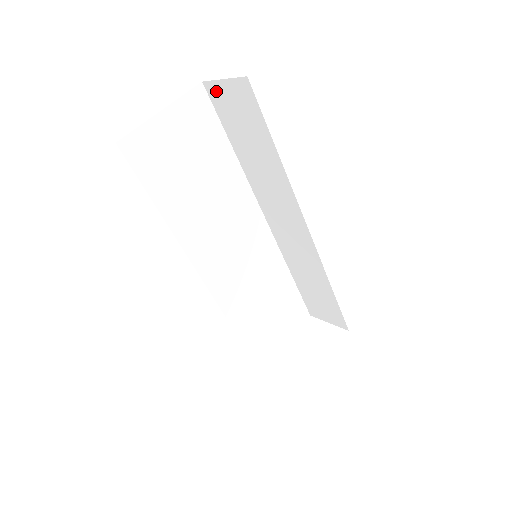
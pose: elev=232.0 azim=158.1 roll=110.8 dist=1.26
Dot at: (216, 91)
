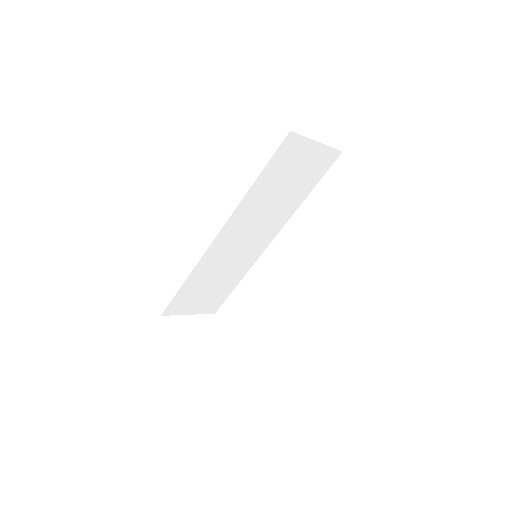
Dot at: (344, 165)
